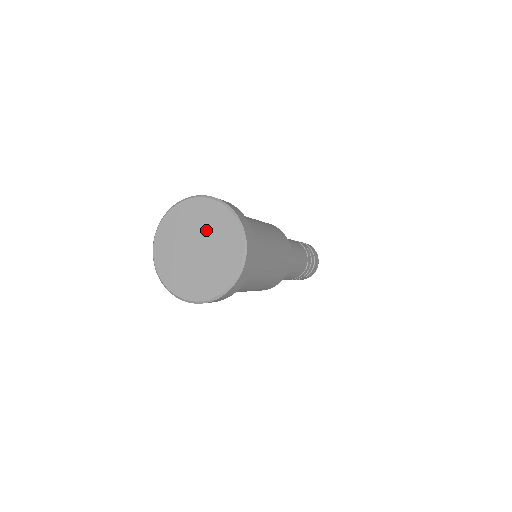
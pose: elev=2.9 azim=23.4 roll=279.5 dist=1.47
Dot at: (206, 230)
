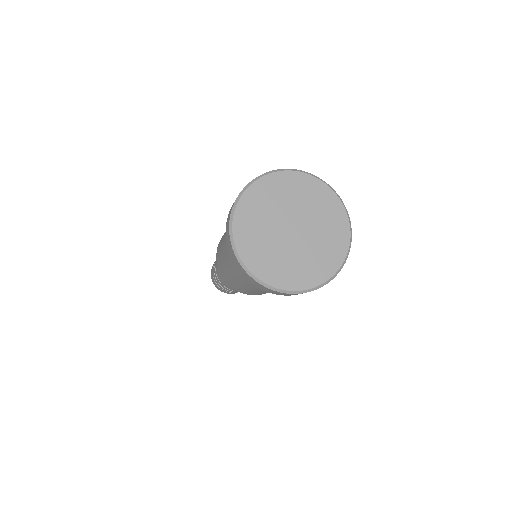
Dot at: (293, 205)
